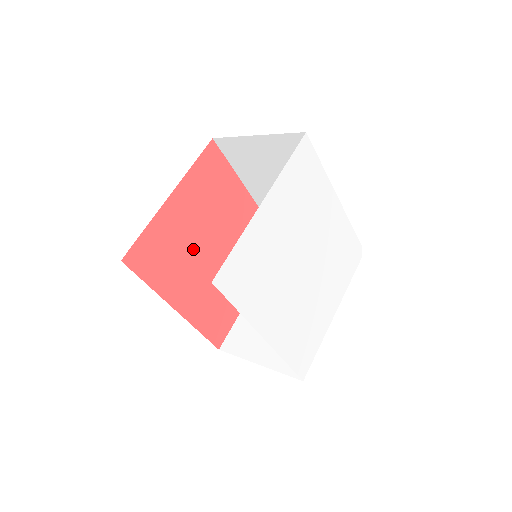
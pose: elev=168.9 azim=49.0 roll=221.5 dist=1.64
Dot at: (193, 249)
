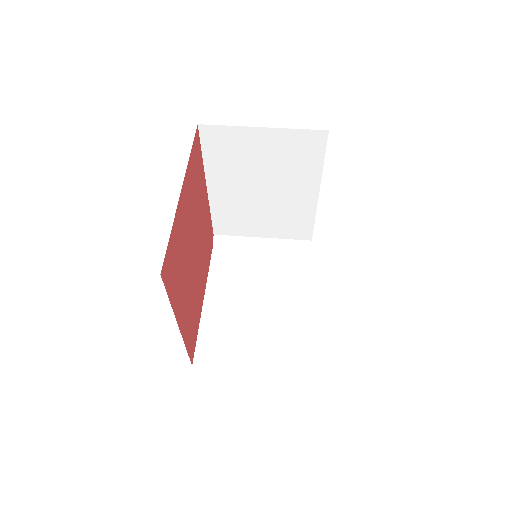
Dot at: (187, 253)
